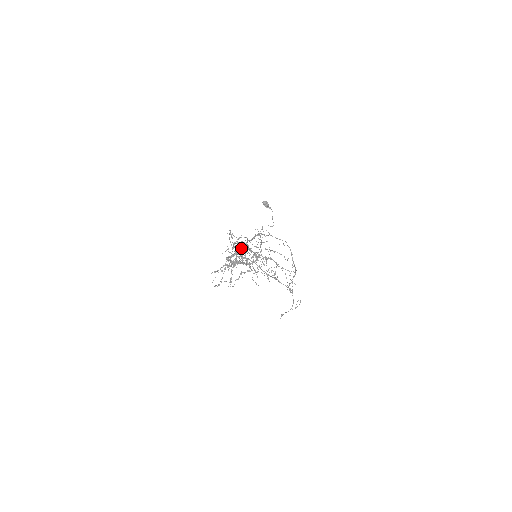
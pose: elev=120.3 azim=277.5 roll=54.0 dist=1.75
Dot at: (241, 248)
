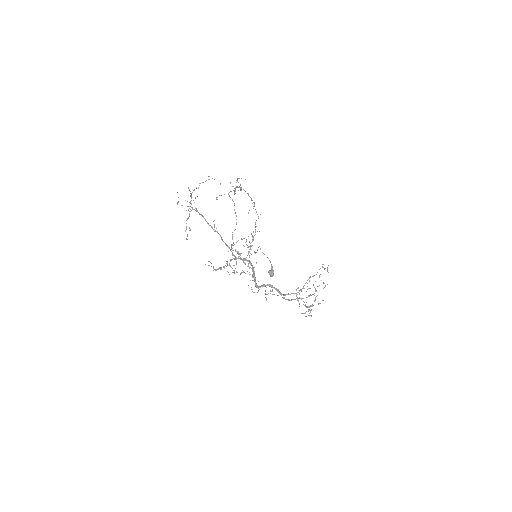
Dot at: (254, 274)
